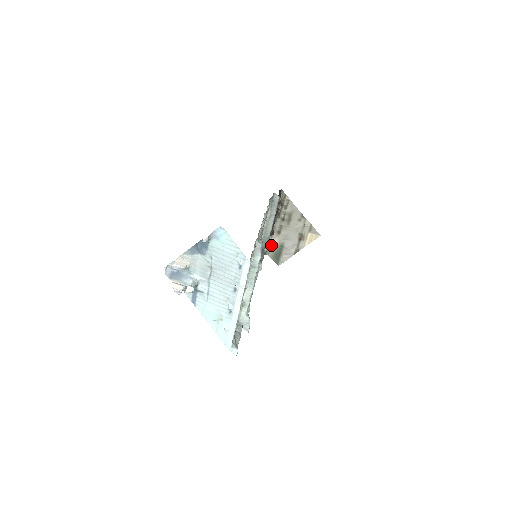
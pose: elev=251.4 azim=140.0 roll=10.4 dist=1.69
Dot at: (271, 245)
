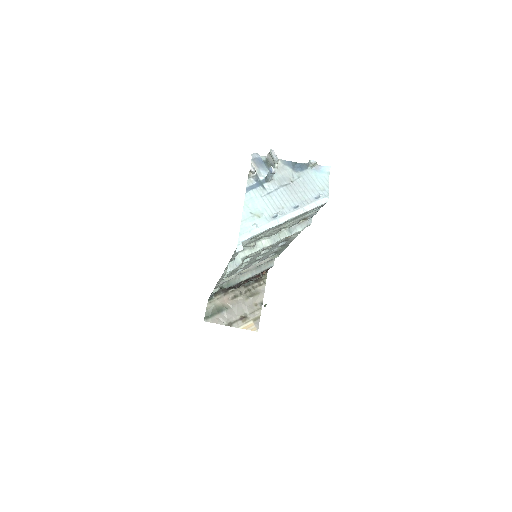
Dot at: (219, 299)
